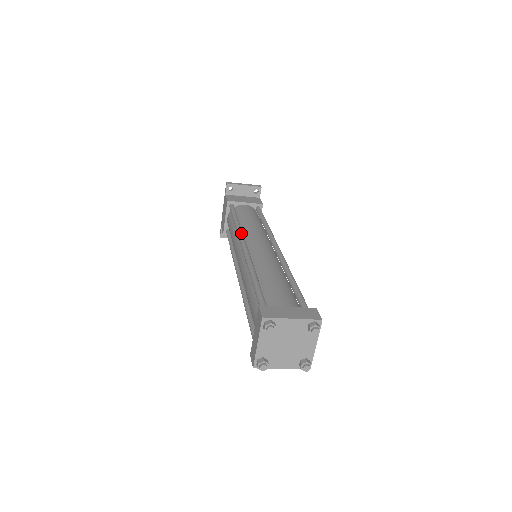
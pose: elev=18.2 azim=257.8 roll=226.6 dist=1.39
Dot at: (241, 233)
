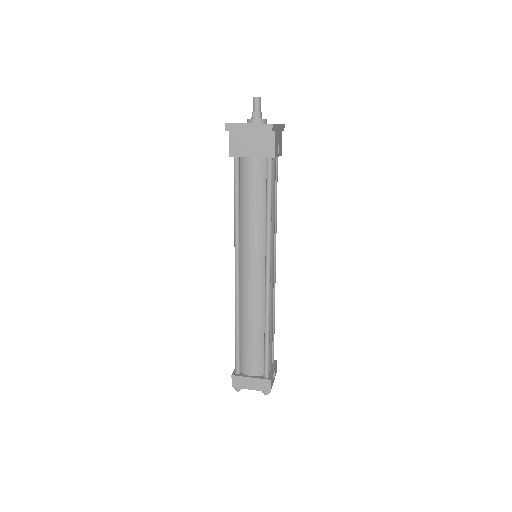
Dot at: (236, 250)
